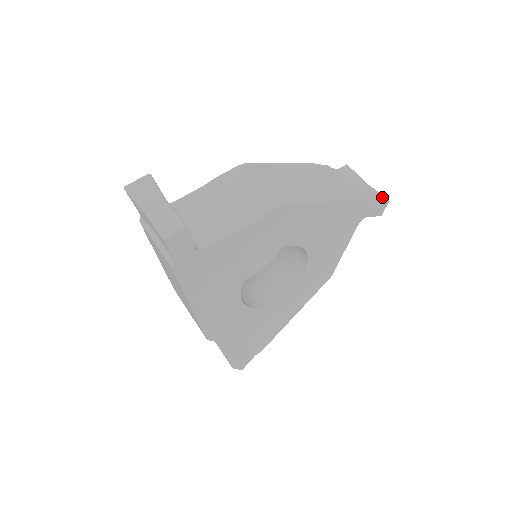
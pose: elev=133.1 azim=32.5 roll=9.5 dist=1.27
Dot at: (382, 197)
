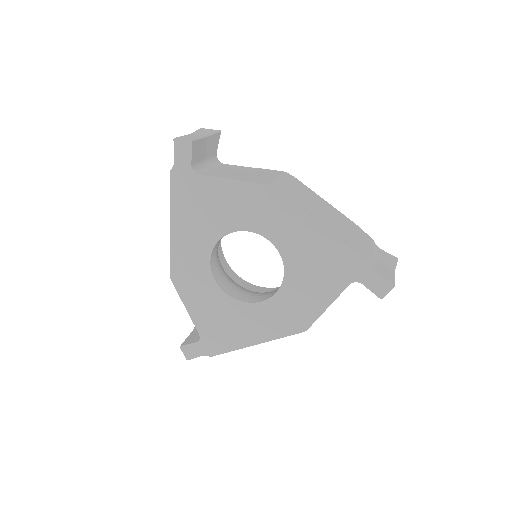
Dot at: (391, 279)
